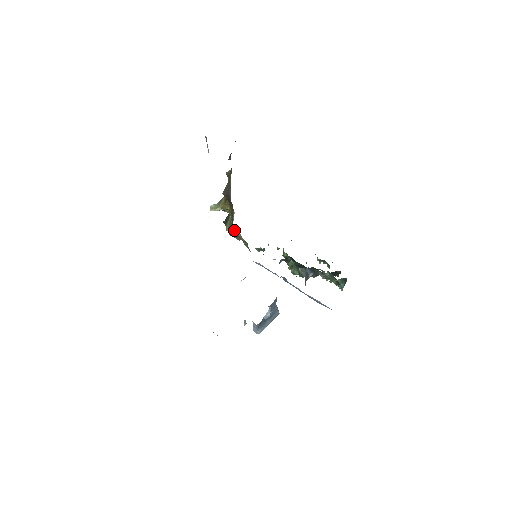
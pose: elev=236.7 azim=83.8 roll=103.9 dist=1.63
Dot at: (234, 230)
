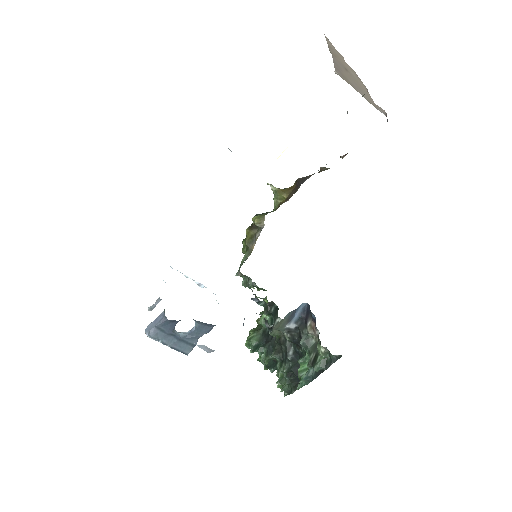
Dot at: (258, 227)
